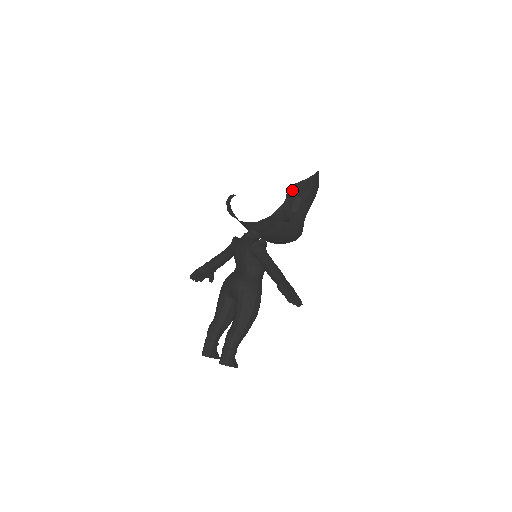
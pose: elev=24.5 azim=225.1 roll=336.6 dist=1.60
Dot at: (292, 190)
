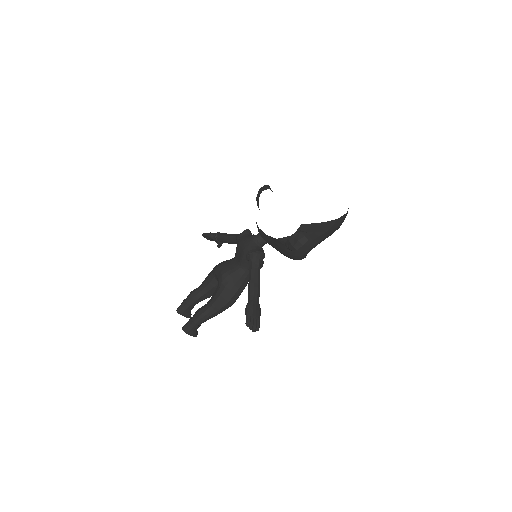
Dot at: (305, 227)
